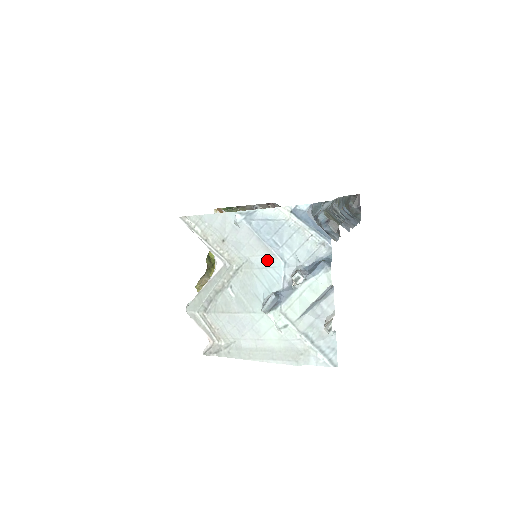
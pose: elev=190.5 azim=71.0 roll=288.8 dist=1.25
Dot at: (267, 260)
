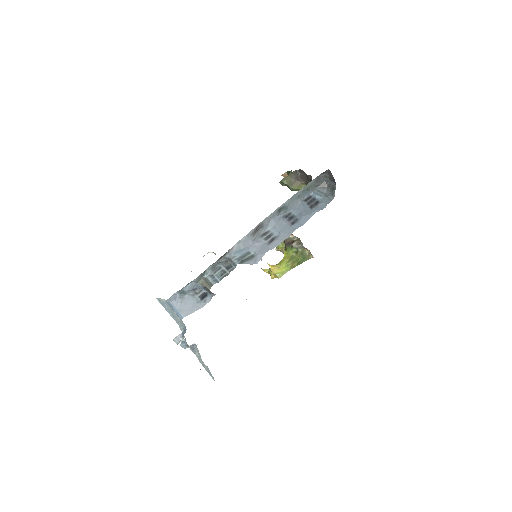
Dot at: occluded
